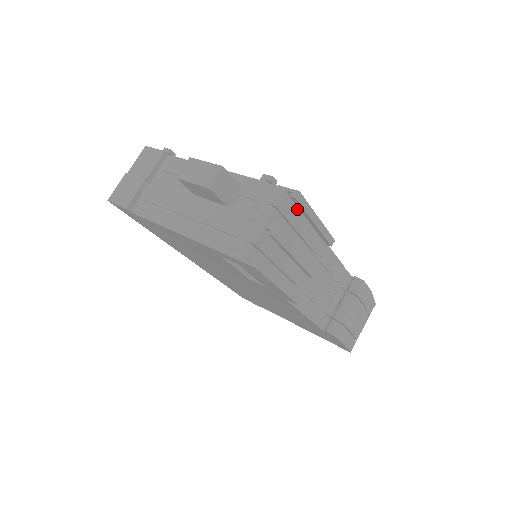
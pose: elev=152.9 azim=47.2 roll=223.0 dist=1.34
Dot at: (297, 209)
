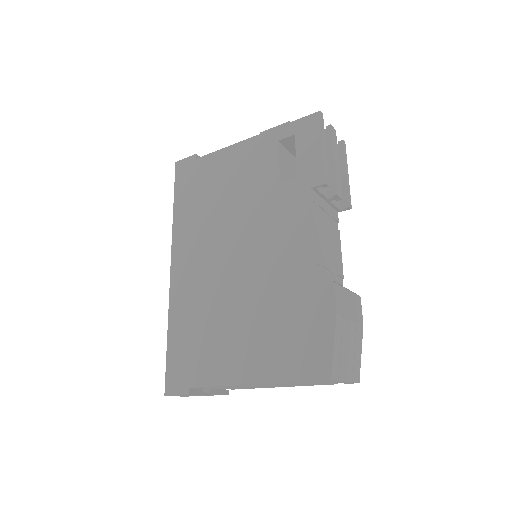
Dot at: occluded
